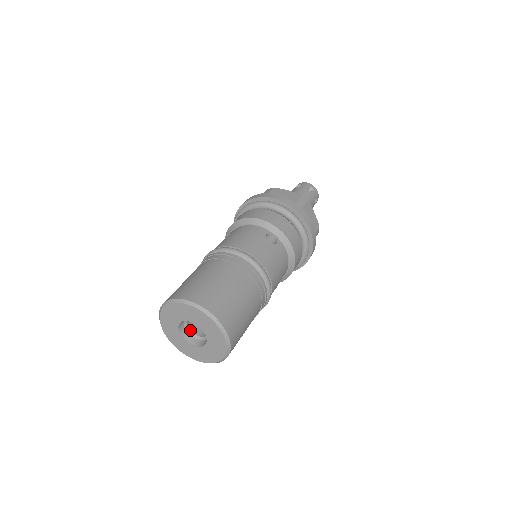
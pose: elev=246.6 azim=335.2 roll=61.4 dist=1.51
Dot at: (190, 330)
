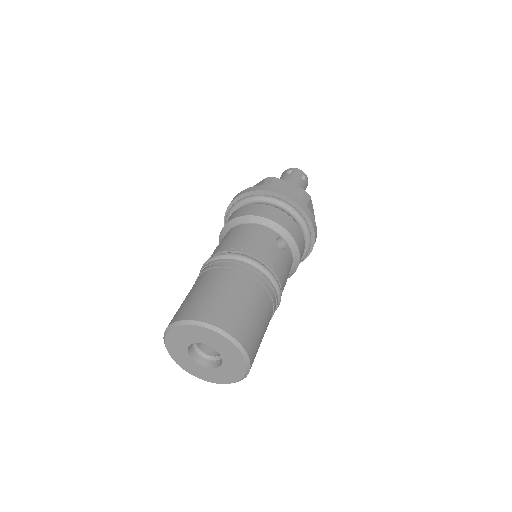
Dot at: (198, 348)
